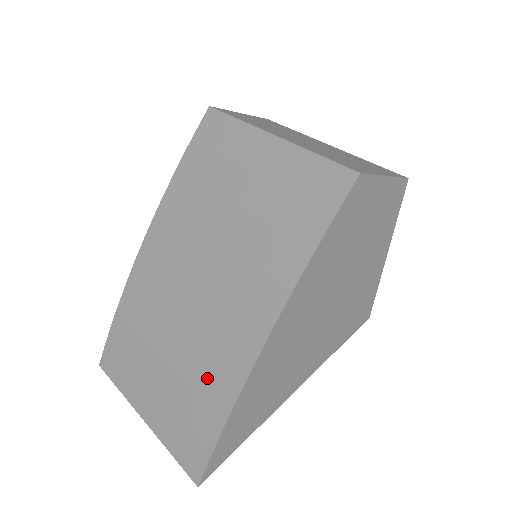
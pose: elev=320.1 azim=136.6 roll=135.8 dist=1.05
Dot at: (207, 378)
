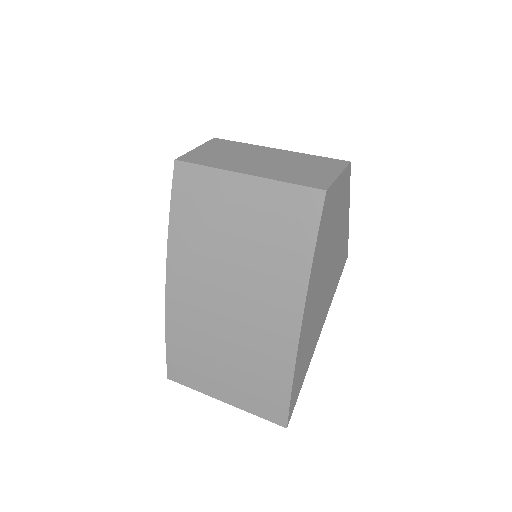
Dot at: (266, 361)
